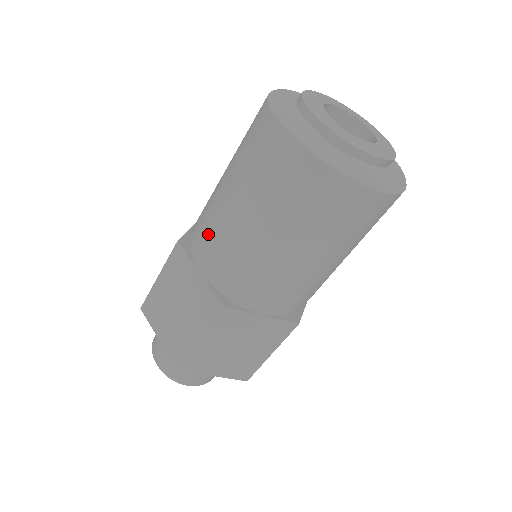
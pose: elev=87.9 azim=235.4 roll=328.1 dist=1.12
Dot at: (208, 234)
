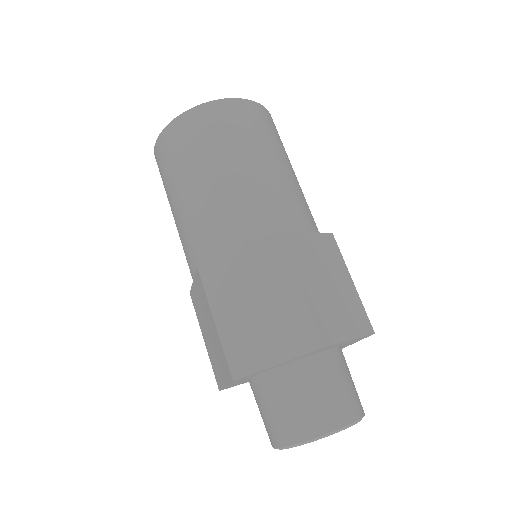
Dot at: (212, 224)
